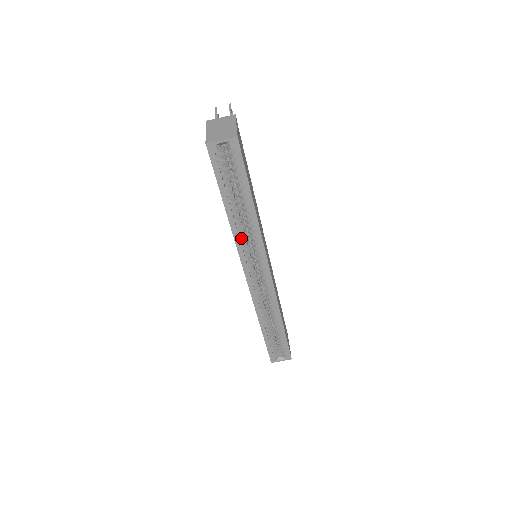
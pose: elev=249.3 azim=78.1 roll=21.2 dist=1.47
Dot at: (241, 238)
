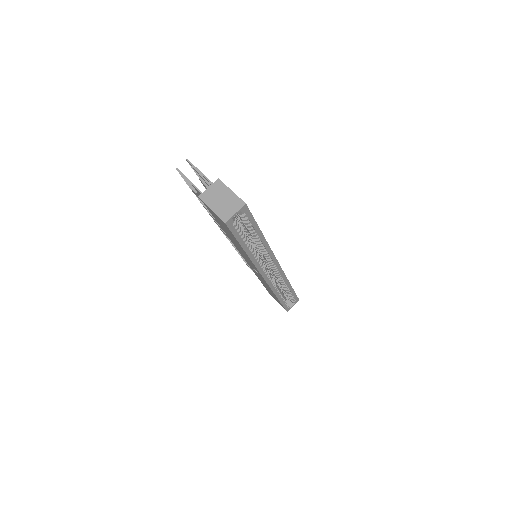
Dot at: (257, 259)
